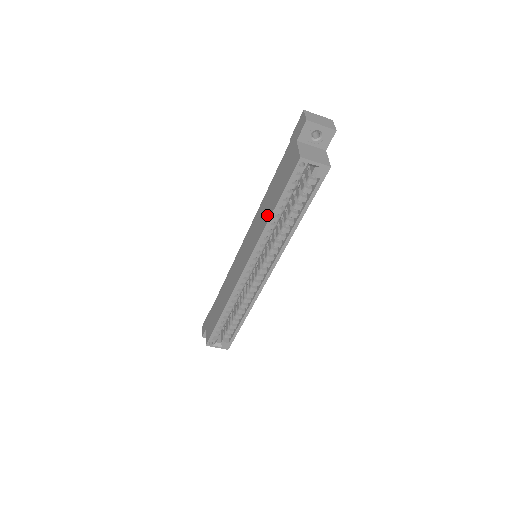
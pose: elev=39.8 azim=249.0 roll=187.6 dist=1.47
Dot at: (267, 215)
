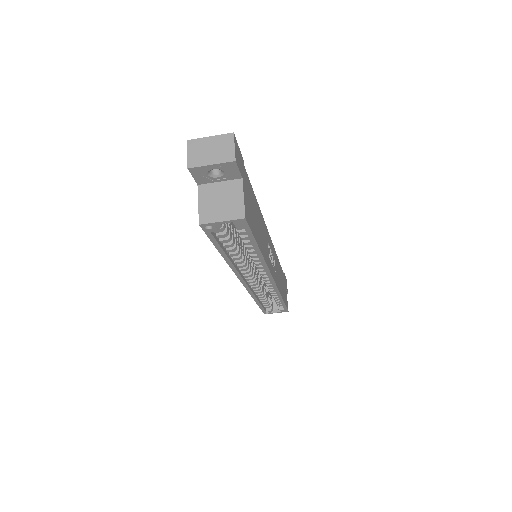
Dot at: occluded
